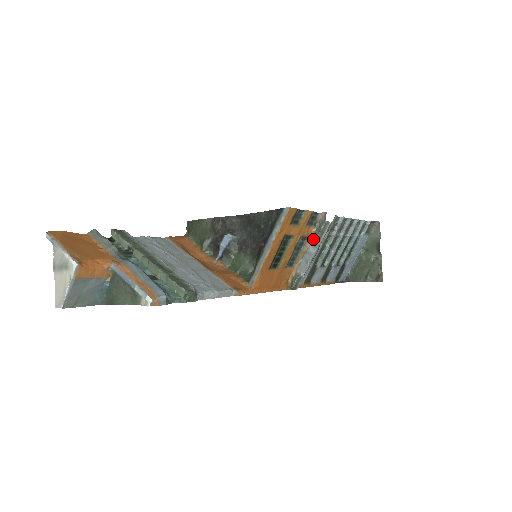
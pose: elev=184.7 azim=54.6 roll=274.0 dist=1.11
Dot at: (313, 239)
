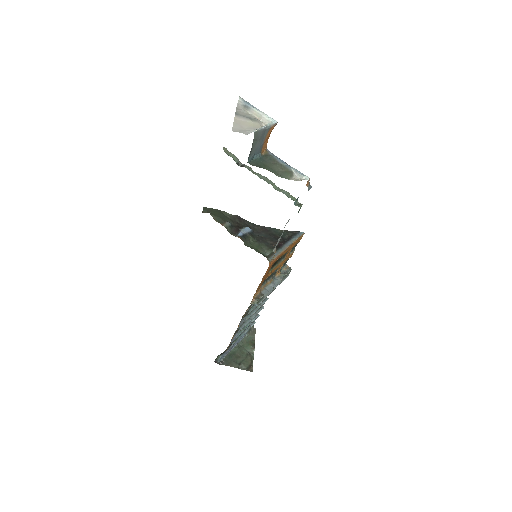
Dot at: (277, 278)
